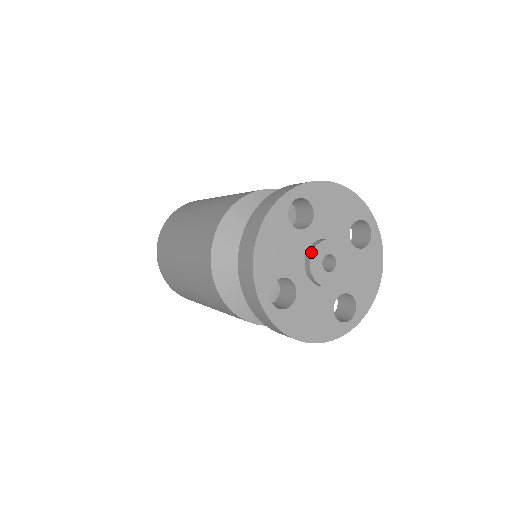
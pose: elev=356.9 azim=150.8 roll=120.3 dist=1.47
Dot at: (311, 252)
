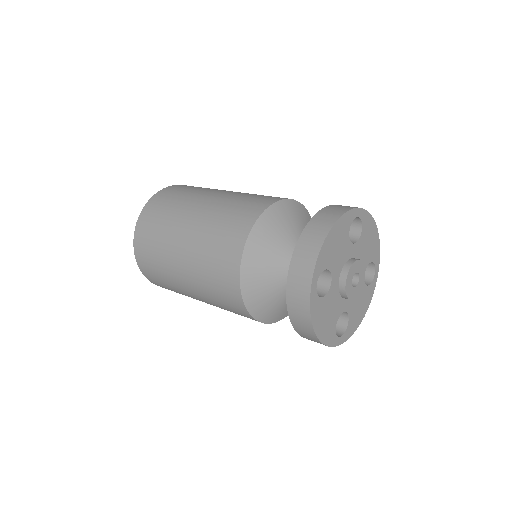
Dot at: (352, 263)
